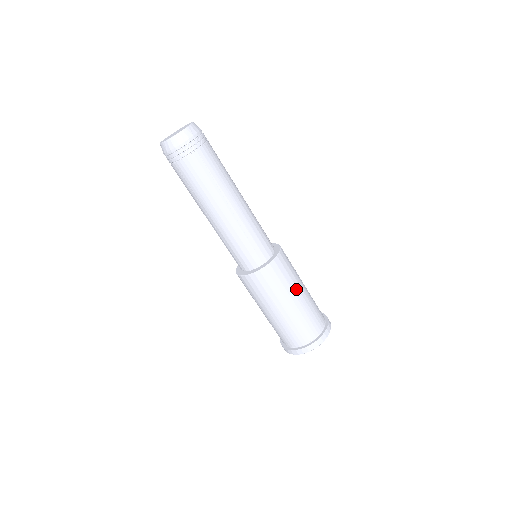
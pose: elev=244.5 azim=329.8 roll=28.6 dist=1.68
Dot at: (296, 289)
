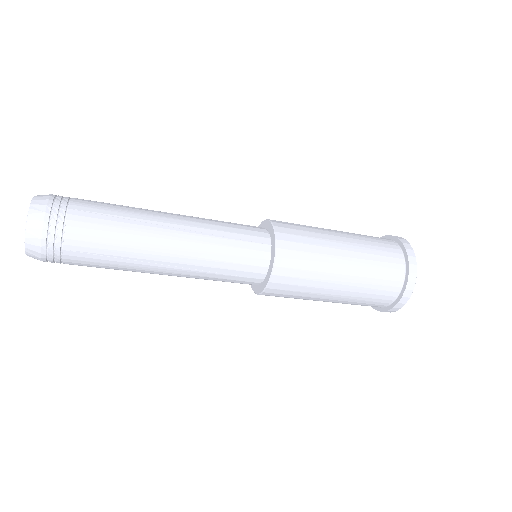
Dot at: (330, 276)
